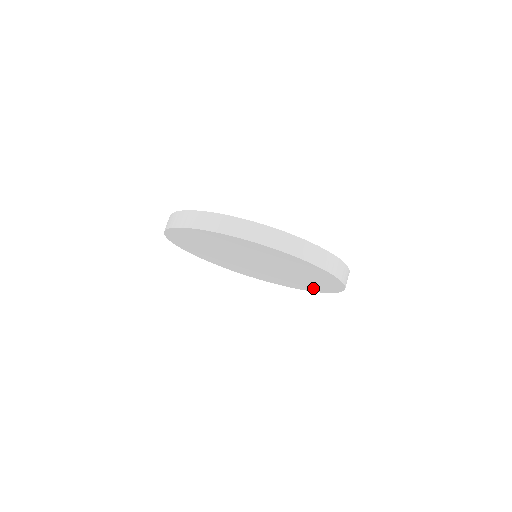
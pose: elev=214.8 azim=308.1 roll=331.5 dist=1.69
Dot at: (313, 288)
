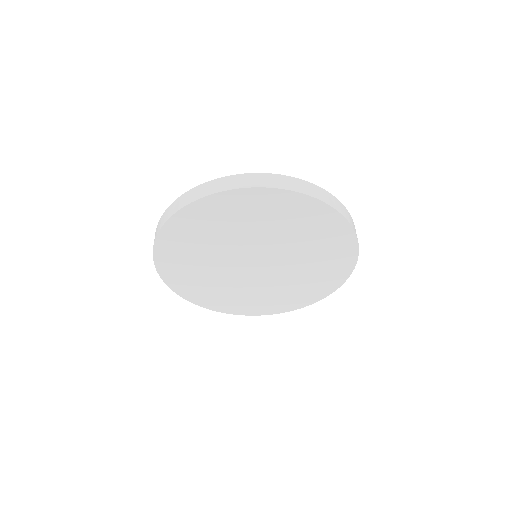
Dot at: (341, 256)
